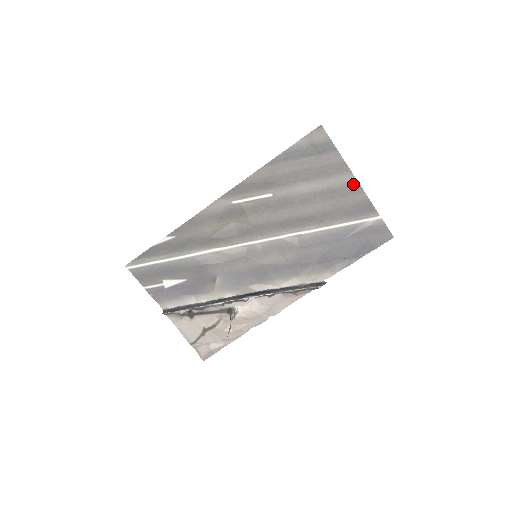
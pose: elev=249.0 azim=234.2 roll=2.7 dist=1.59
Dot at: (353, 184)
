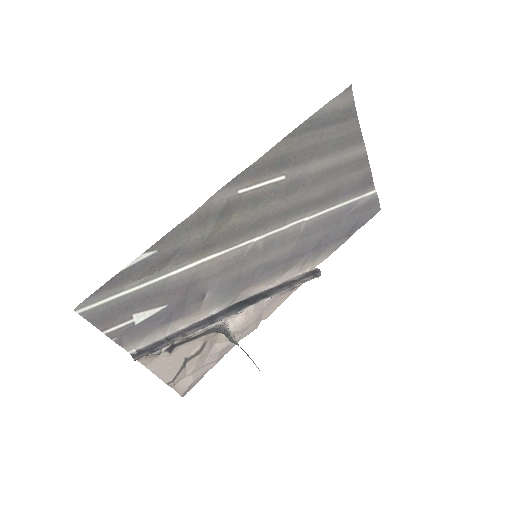
Dot at: (362, 157)
